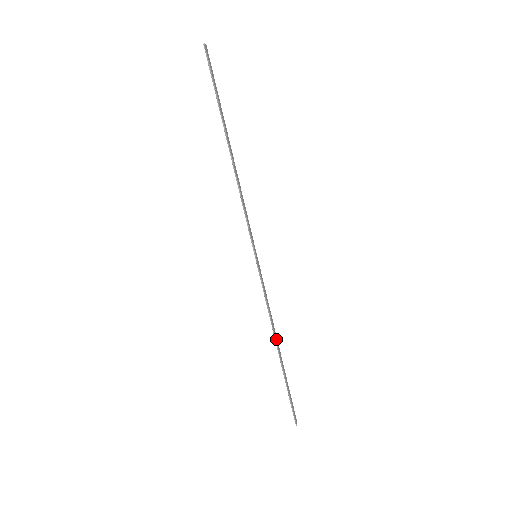
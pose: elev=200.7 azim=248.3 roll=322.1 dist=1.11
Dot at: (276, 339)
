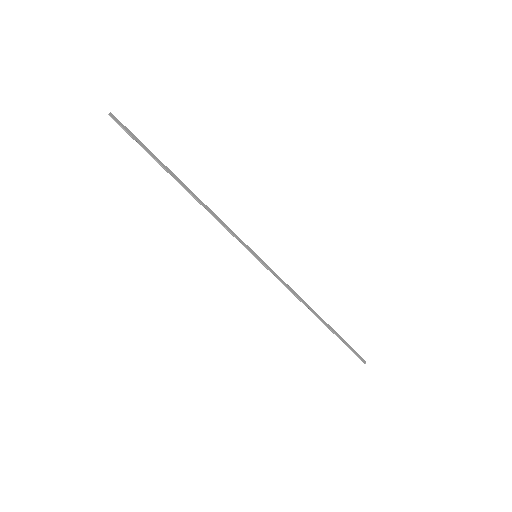
Dot at: (311, 309)
